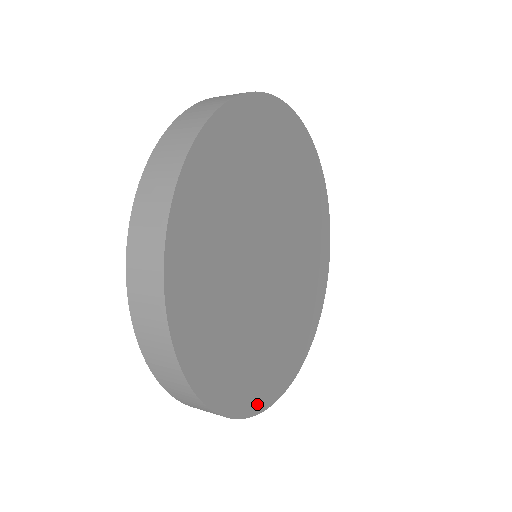
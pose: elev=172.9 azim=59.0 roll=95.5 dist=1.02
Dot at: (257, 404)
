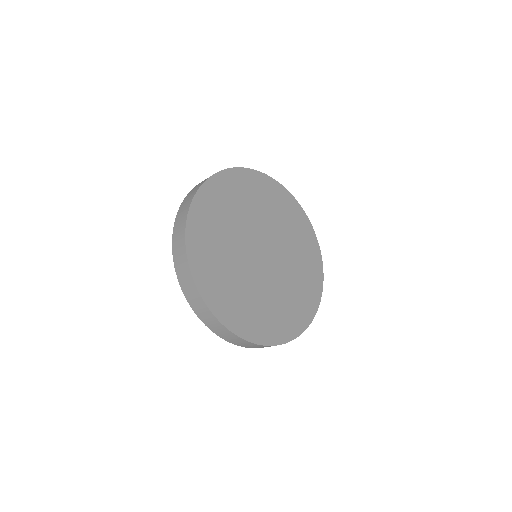
Dot at: (213, 305)
